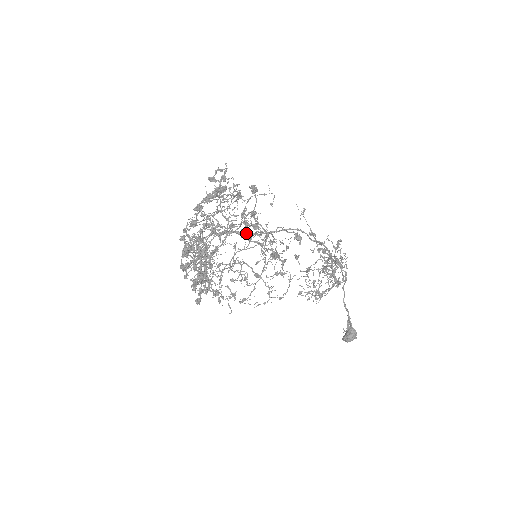
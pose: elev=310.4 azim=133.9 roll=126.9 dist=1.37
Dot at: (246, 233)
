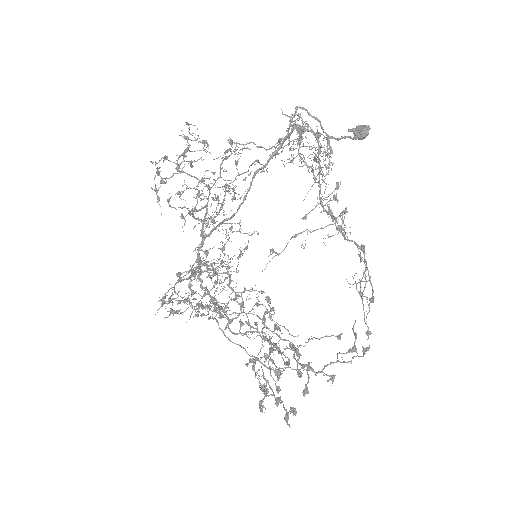
Dot at: (219, 258)
